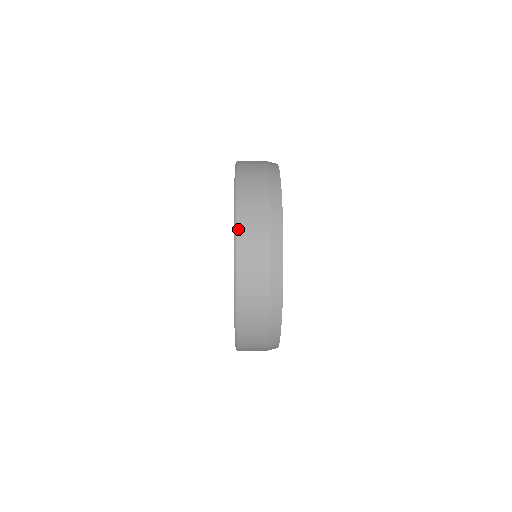
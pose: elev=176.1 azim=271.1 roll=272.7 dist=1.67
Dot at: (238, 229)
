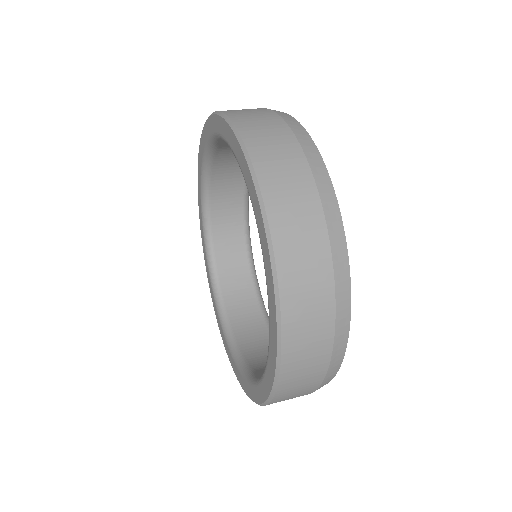
Dot at: (253, 154)
